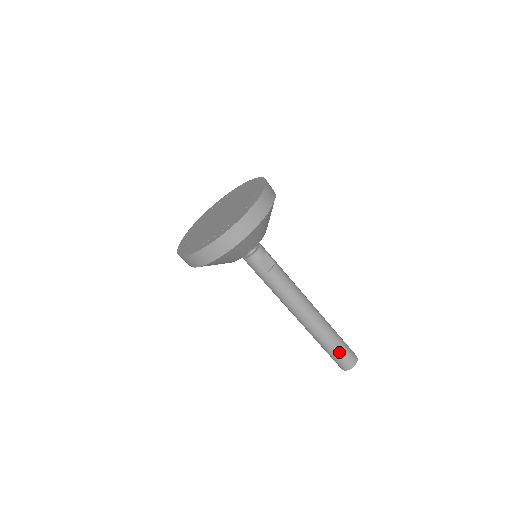
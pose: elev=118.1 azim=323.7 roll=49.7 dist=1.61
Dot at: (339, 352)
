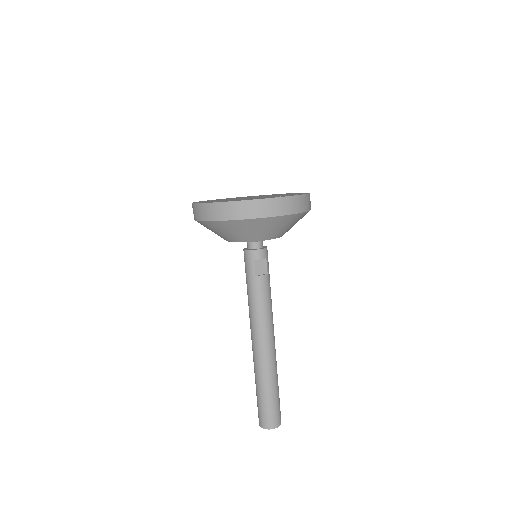
Dot at: (268, 403)
